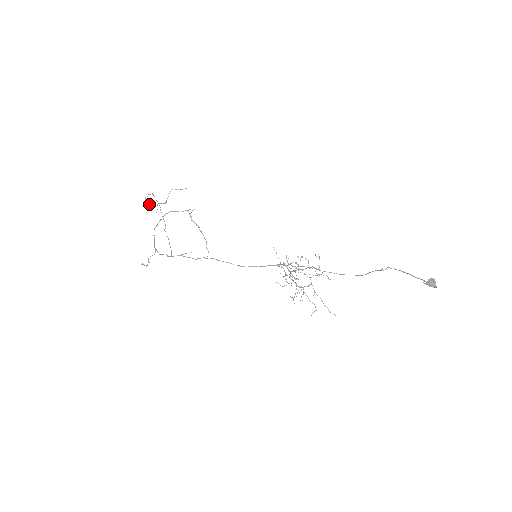
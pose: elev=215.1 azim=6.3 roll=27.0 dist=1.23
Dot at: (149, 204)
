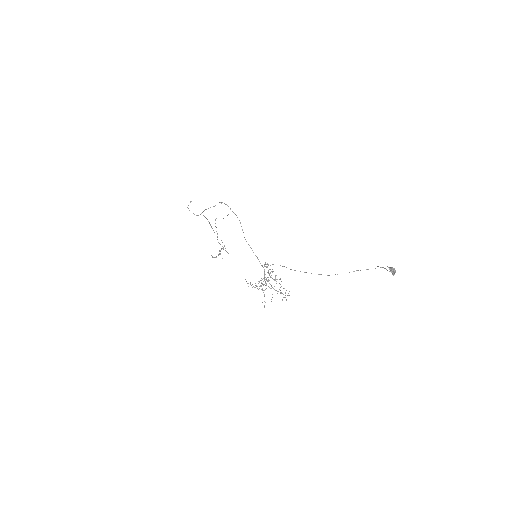
Dot at: occluded
